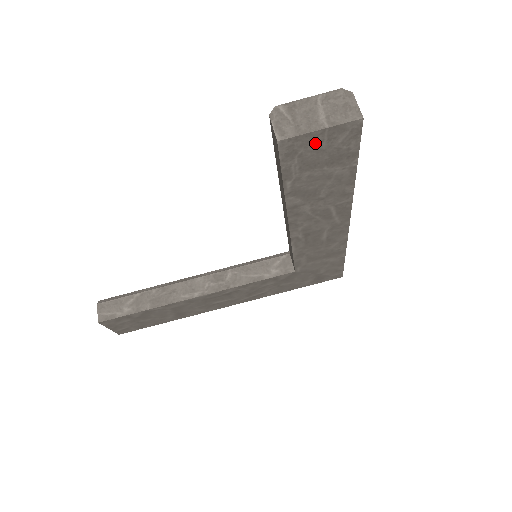
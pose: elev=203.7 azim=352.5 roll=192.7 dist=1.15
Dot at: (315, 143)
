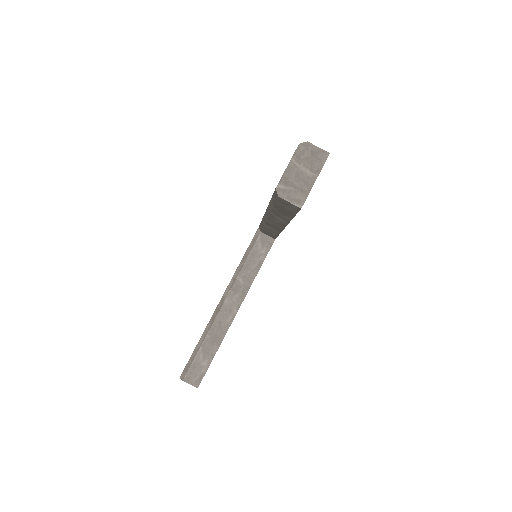
Dot at: occluded
